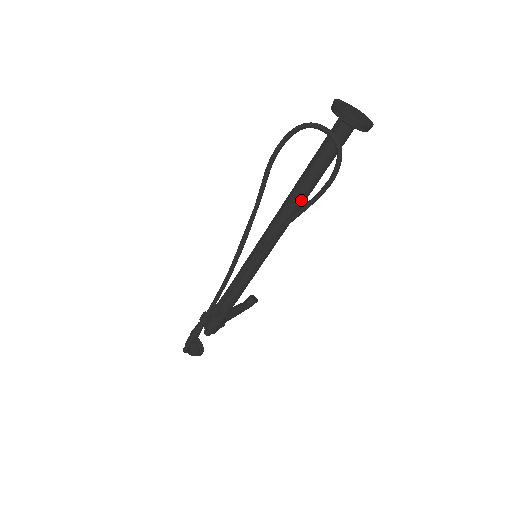
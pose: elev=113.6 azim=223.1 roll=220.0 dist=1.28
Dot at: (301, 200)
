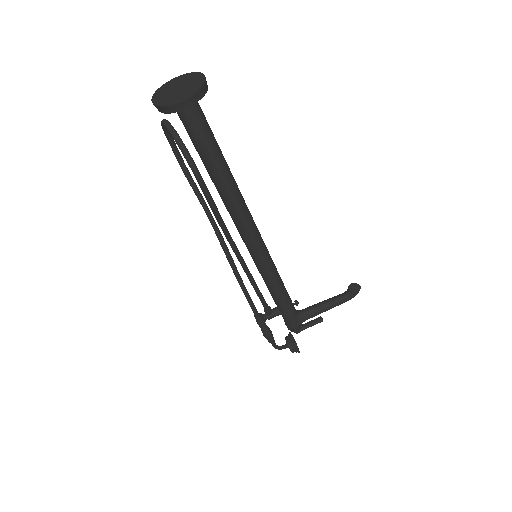
Dot at: (224, 196)
